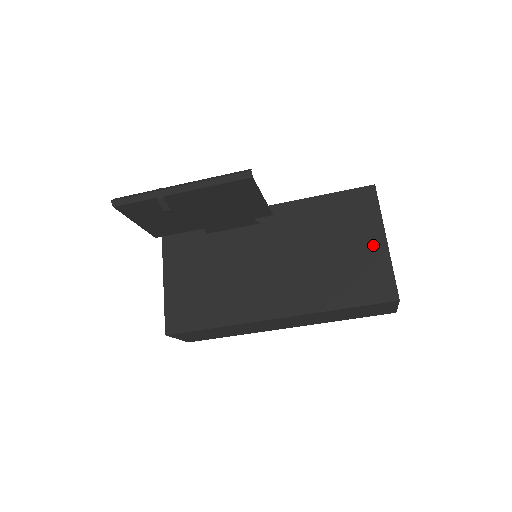
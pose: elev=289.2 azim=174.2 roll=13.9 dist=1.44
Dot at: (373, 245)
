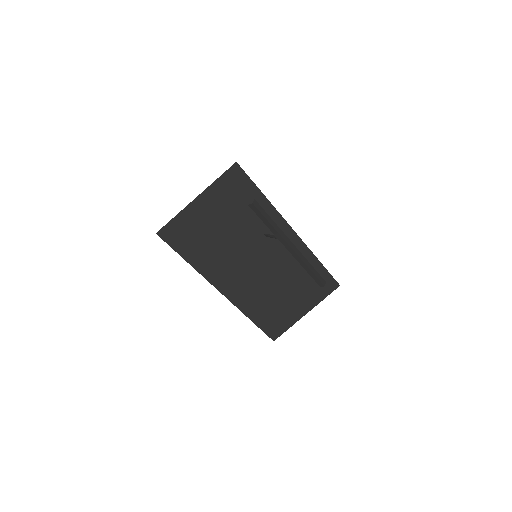
Dot at: (300, 310)
